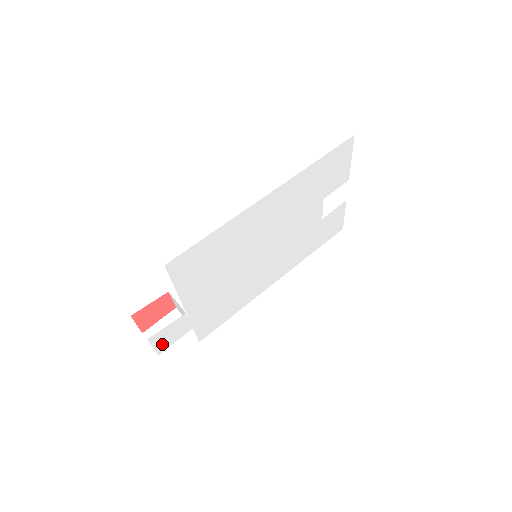
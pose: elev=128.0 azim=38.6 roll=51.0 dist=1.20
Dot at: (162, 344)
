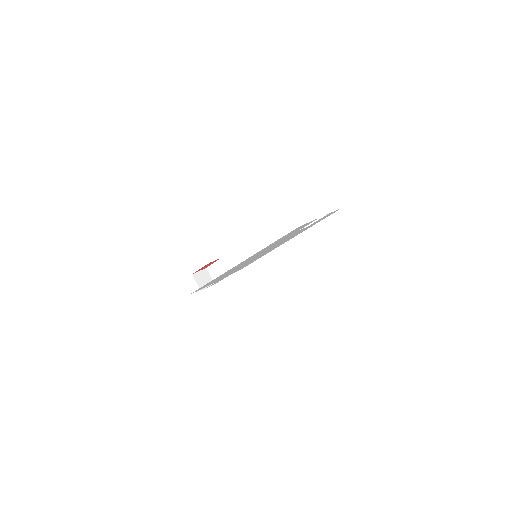
Dot at: occluded
